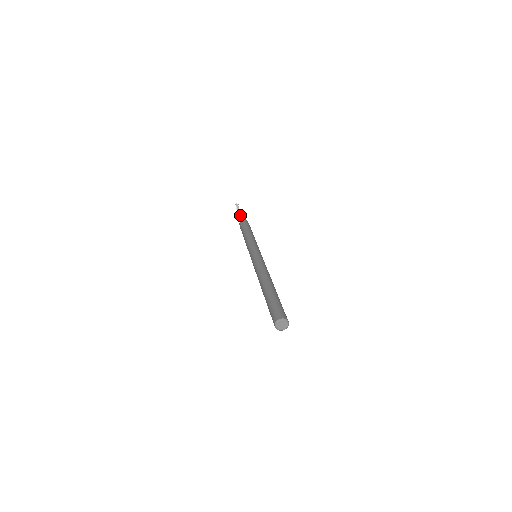
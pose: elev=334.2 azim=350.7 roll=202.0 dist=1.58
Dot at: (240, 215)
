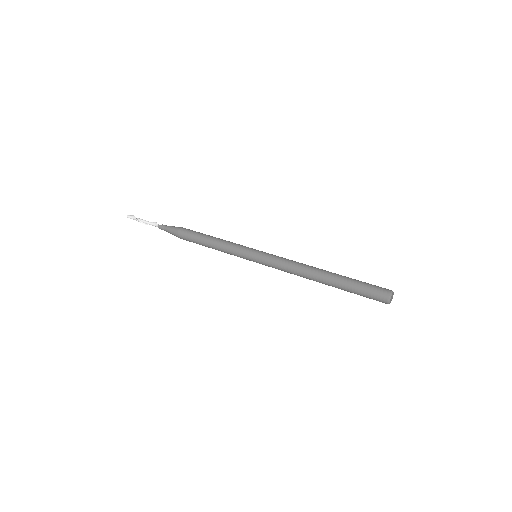
Dot at: (162, 224)
